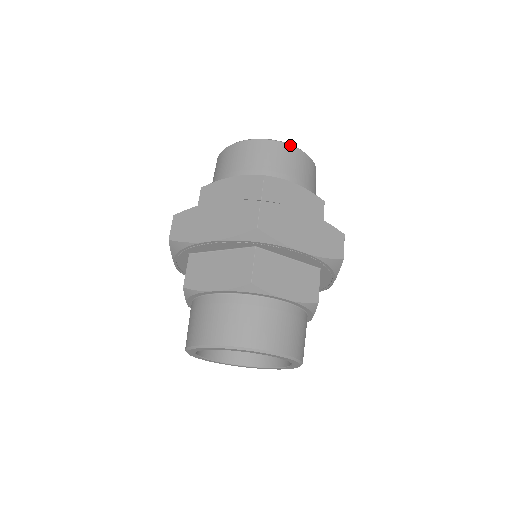
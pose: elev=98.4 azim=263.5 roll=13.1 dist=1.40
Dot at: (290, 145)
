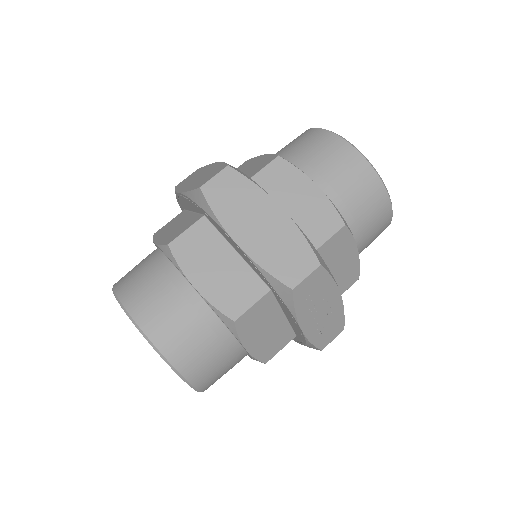
Dot at: (352, 146)
